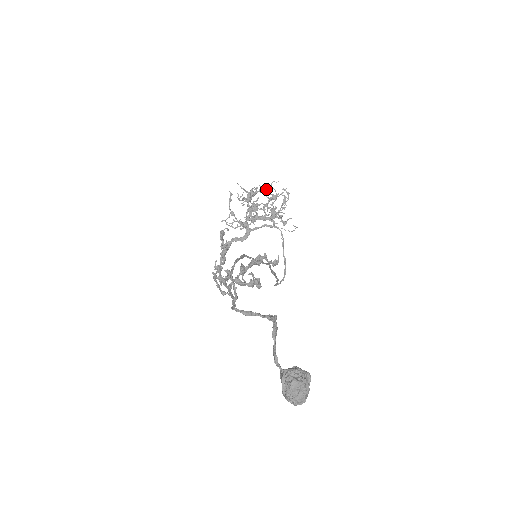
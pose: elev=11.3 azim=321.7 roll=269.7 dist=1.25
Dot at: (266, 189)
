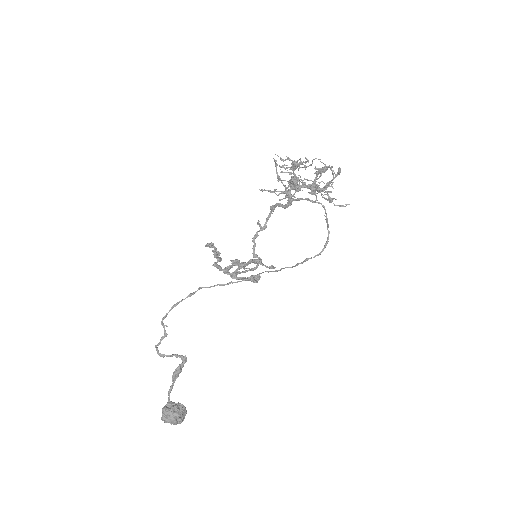
Dot at: (306, 166)
